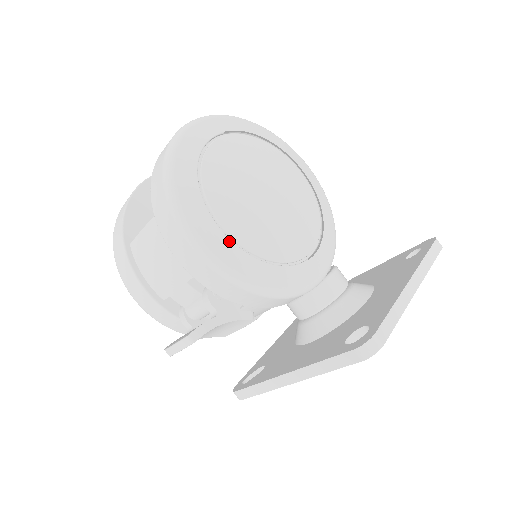
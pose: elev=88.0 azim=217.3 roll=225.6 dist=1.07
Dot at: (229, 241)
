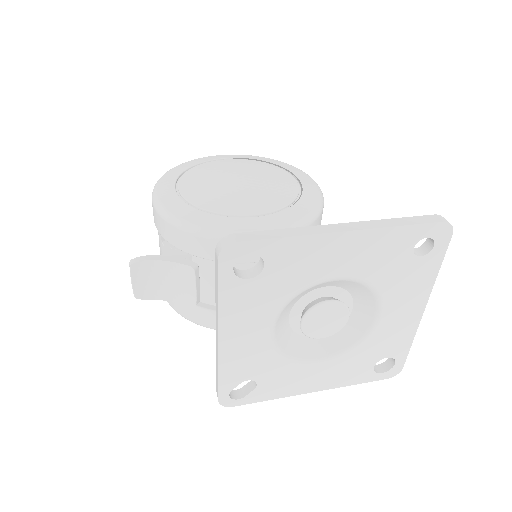
Dot at: (176, 195)
